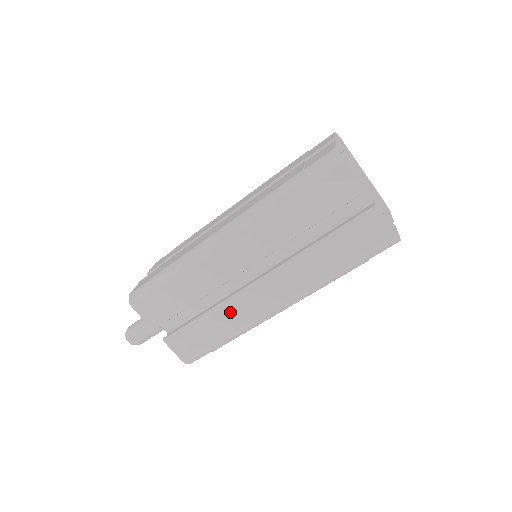
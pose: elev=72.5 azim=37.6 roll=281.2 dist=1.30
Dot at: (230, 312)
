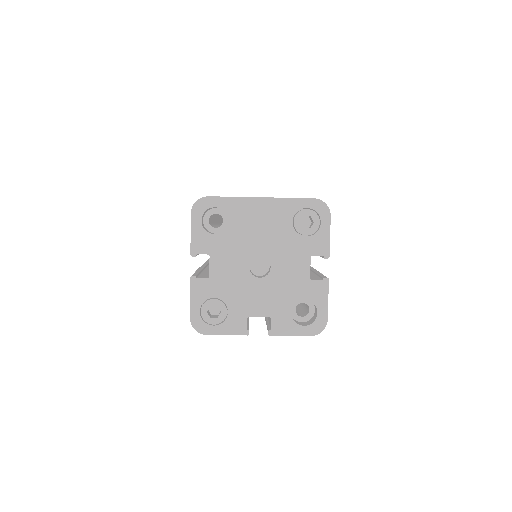
Dot at: occluded
